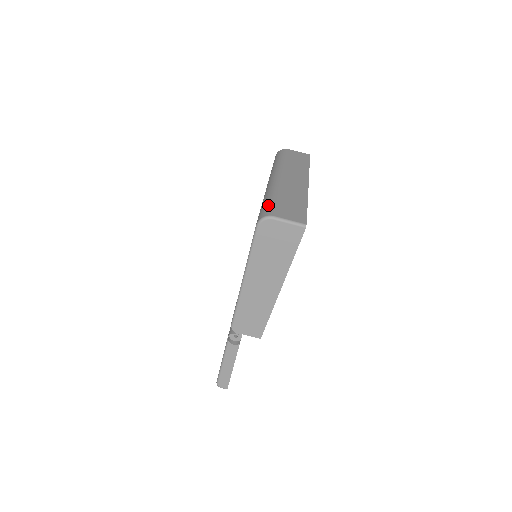
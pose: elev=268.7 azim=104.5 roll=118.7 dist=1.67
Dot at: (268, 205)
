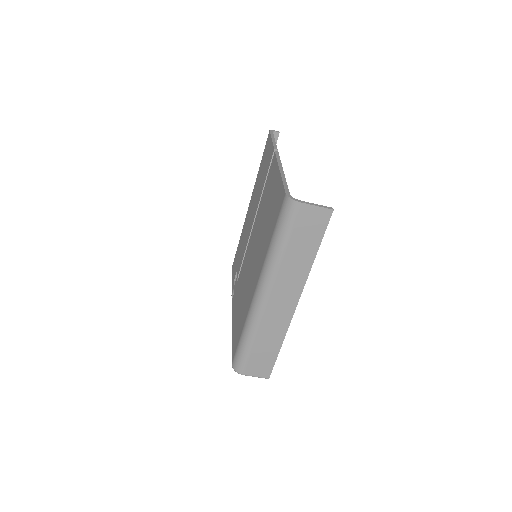
Dot at: (242, 357)
